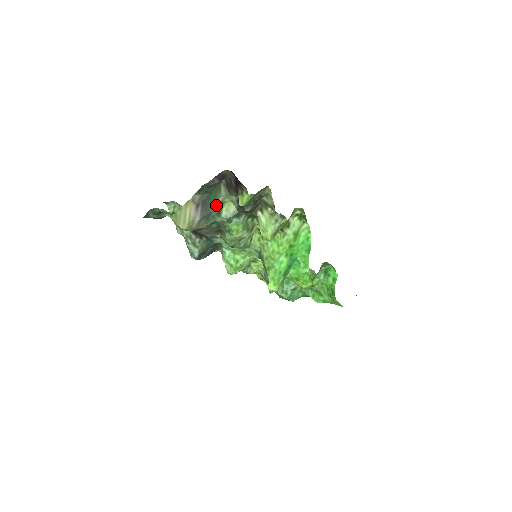
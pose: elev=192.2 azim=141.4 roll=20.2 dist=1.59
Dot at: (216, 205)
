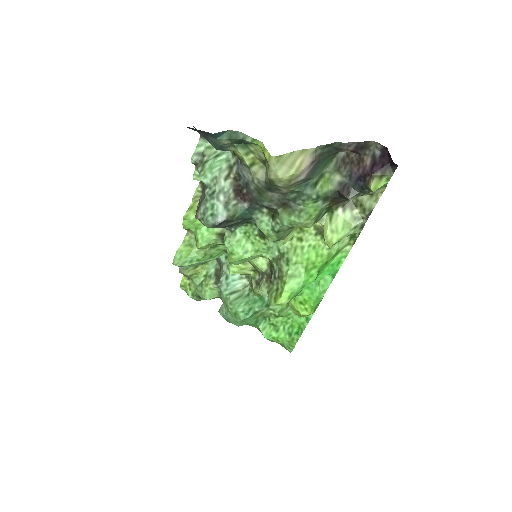
Dot at: (319, 173)
